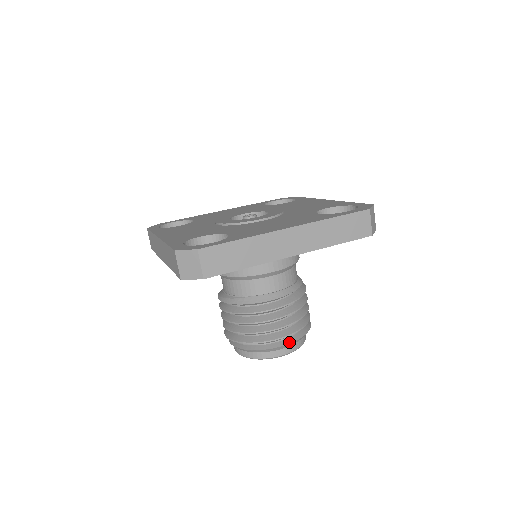
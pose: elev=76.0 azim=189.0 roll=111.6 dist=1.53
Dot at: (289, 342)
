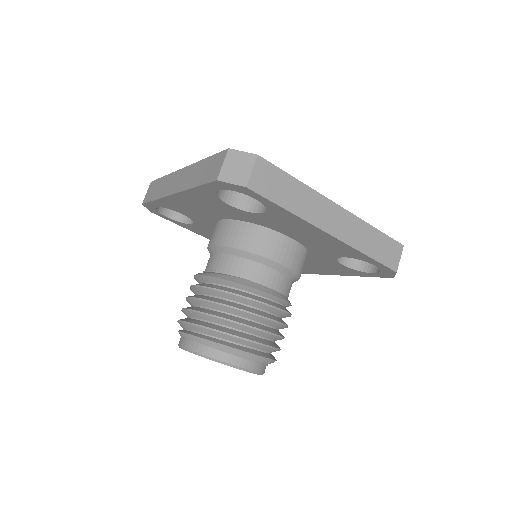
Dot at: (257, 353)
